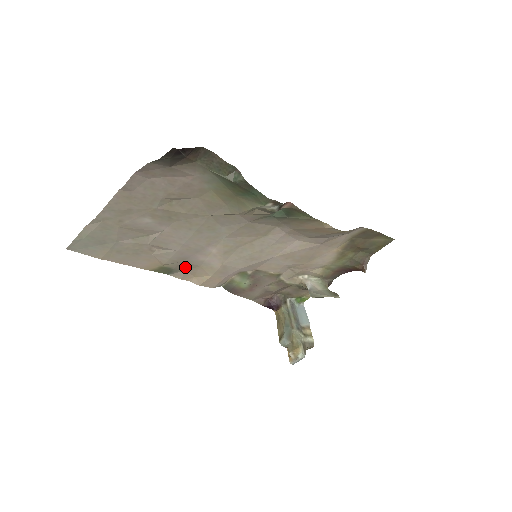
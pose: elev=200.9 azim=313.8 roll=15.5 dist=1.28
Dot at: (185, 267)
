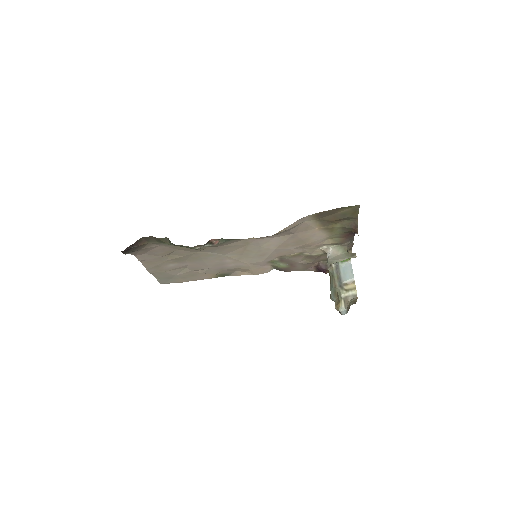
Dot at: (231, 270)
